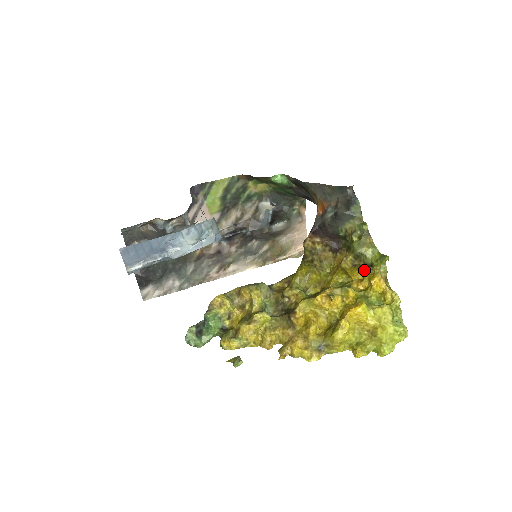
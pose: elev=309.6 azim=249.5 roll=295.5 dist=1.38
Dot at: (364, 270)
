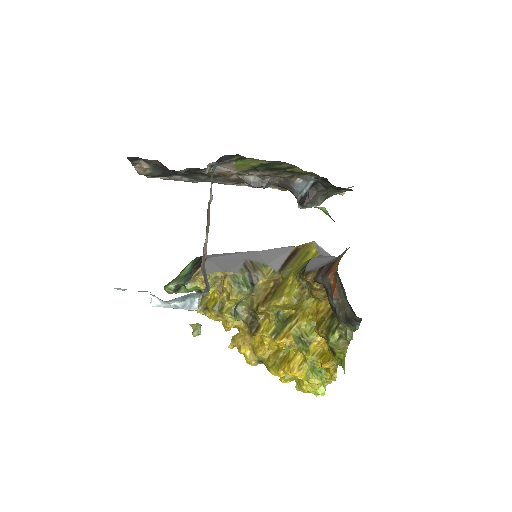
Dot at: occluded
